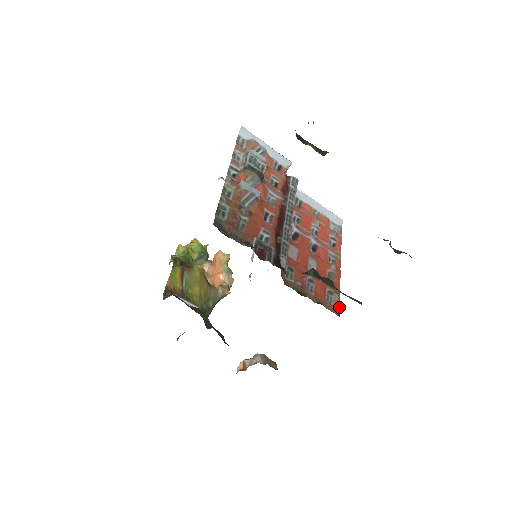
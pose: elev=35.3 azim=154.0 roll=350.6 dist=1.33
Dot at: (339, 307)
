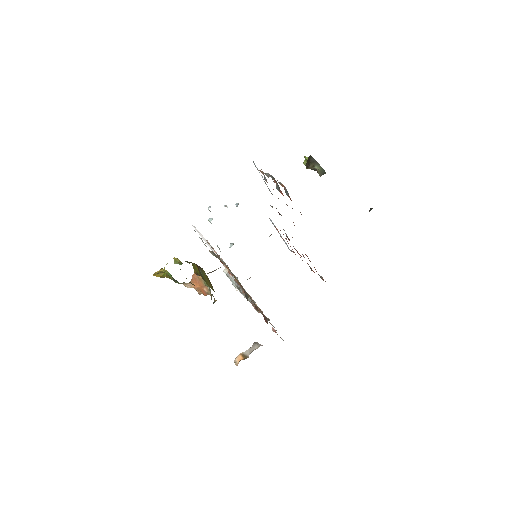
Dot at: occluded
